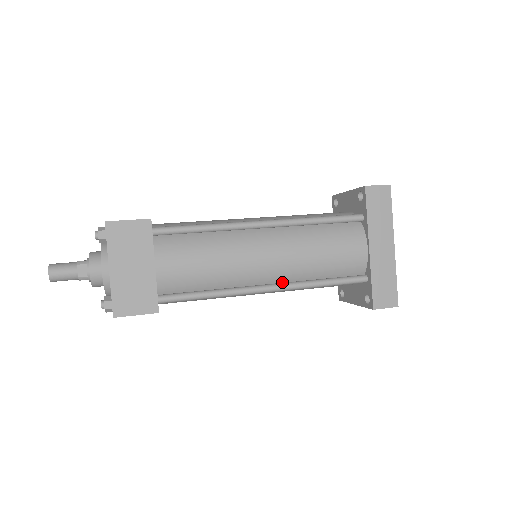
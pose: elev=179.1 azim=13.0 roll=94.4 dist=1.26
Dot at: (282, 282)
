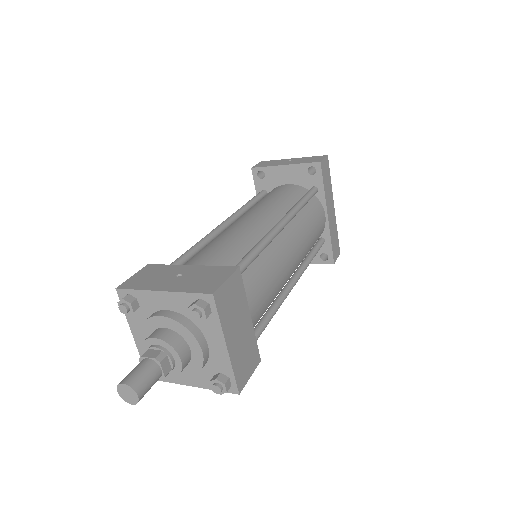
Dot at: occluded
